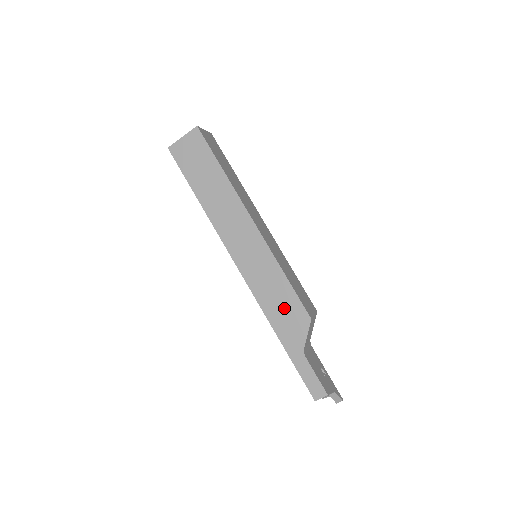
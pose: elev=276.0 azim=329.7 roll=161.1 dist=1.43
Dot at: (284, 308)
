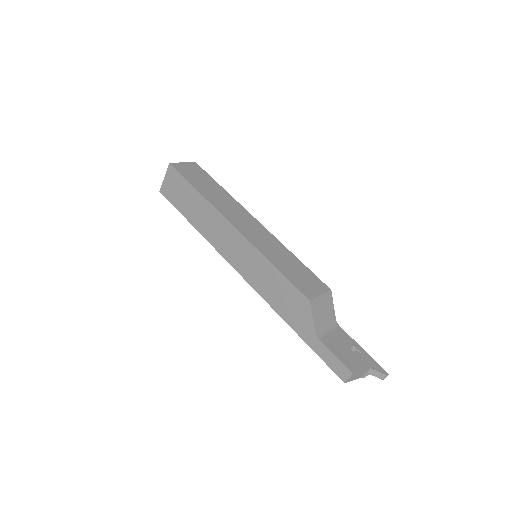
Dot at: (285, 298)
